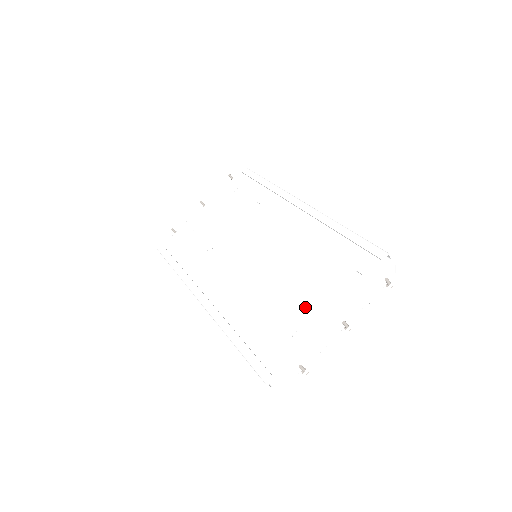
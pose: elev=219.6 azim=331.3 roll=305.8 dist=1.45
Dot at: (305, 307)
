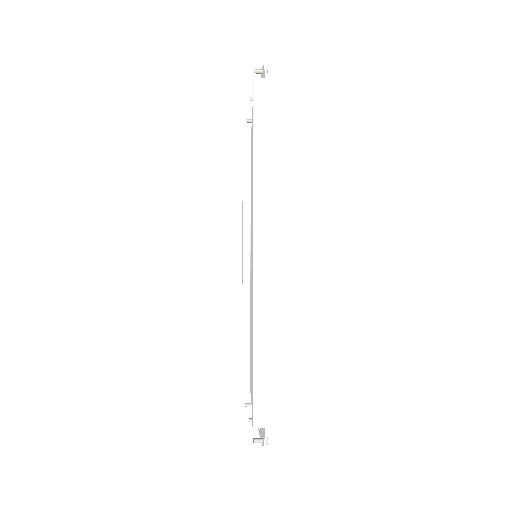
Dot at: occluded
